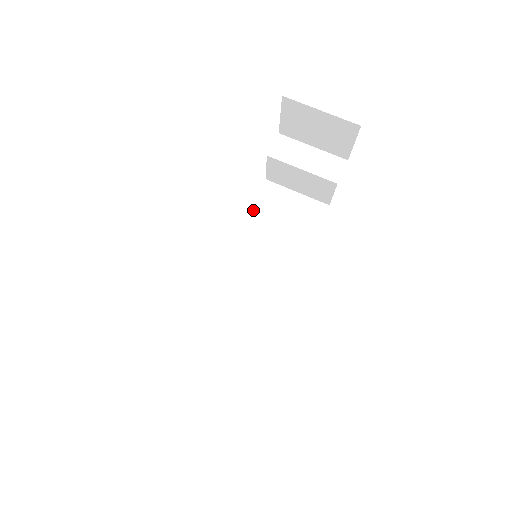
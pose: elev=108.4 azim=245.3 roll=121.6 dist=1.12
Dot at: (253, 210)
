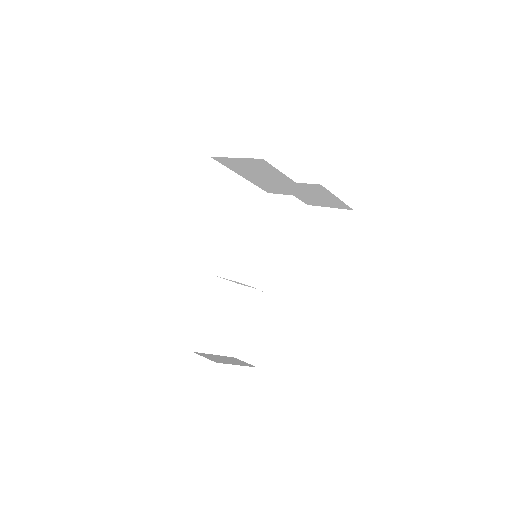
Dot at: occluded
